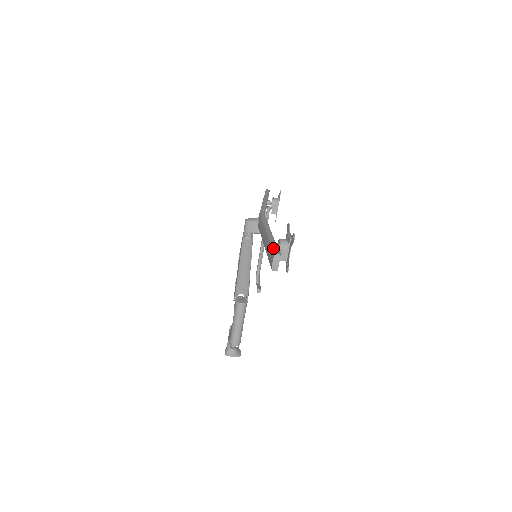
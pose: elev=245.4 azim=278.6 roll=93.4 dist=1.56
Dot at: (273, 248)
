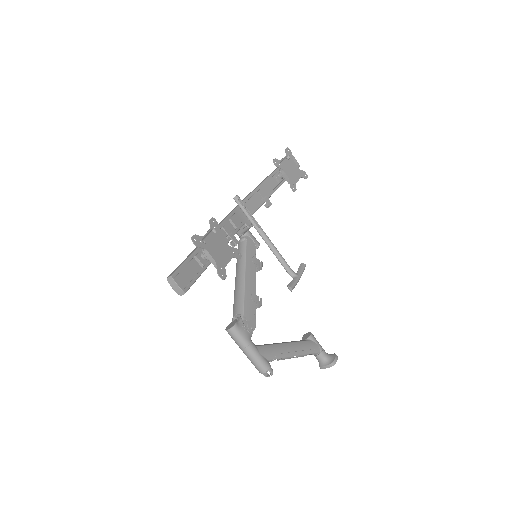
Dot at: occluded
